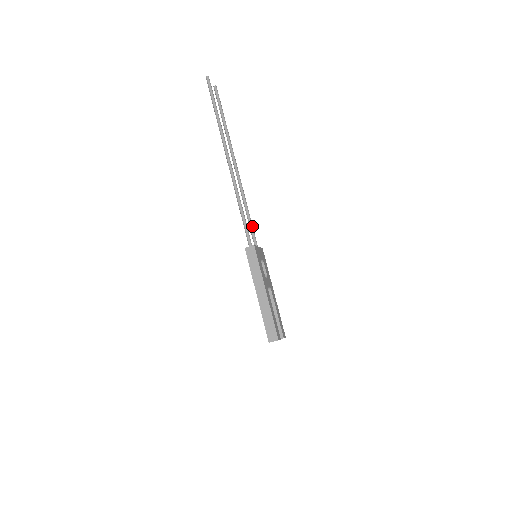
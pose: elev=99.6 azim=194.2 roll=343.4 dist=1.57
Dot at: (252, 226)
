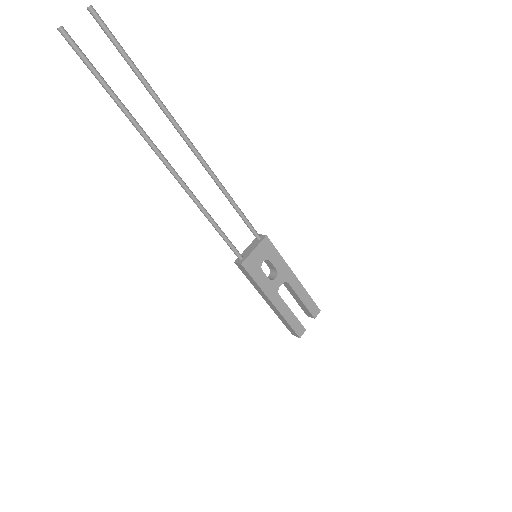
Dot at: (242, 216)
